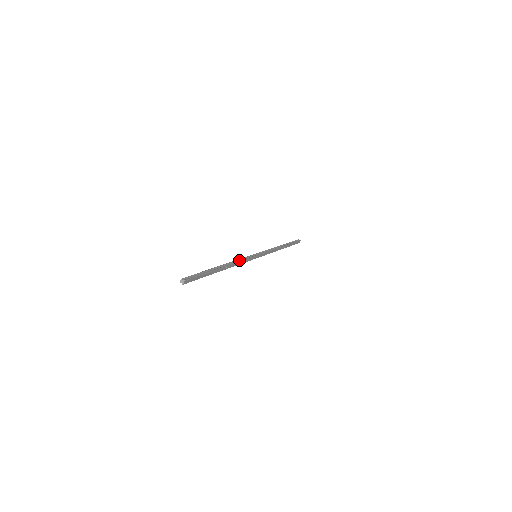
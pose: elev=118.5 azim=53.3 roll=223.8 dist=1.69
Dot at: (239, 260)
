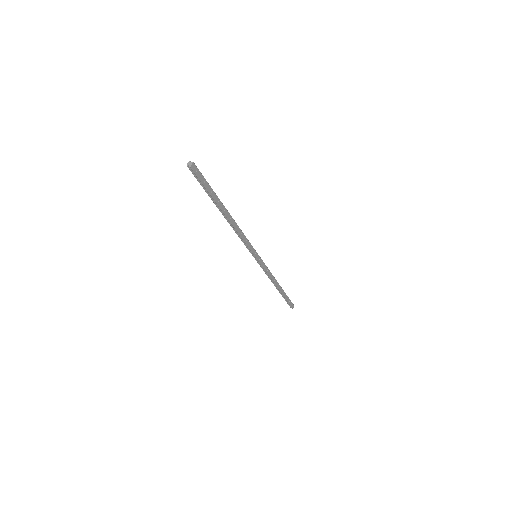
Dot at: (241, 234)
